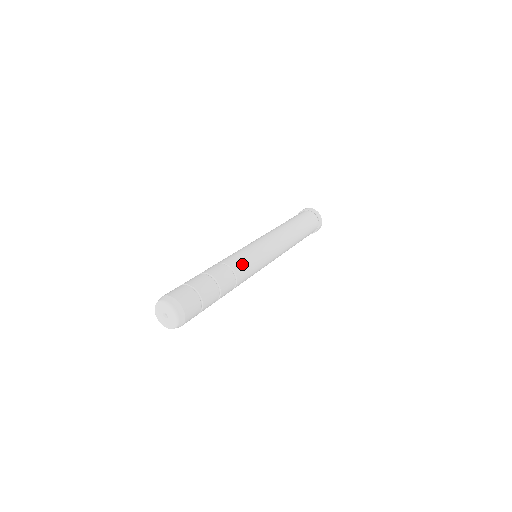
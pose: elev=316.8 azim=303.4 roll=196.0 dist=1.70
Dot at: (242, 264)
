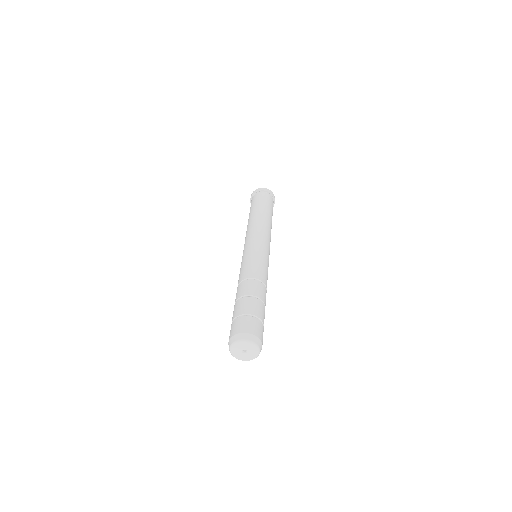
Dot at: (262, 272)
